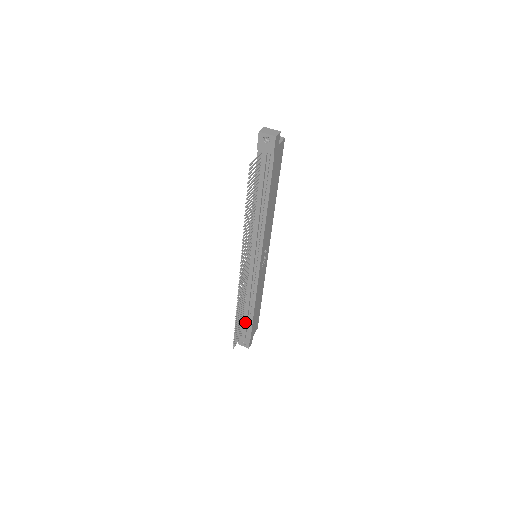
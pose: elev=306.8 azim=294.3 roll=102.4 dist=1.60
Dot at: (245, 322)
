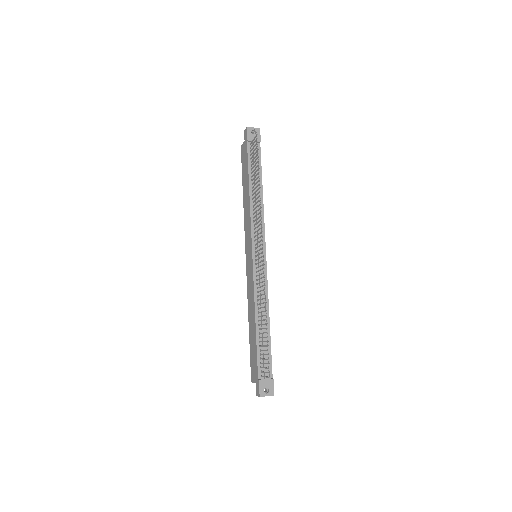
Dot at: (264, 348)
